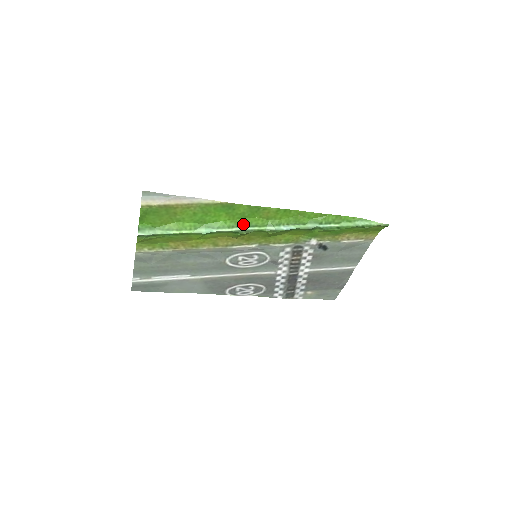
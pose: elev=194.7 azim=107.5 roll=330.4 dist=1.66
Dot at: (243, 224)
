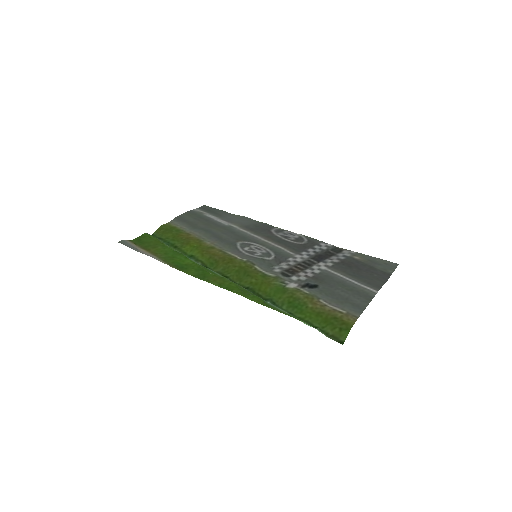
Dot at: (207, 269)
